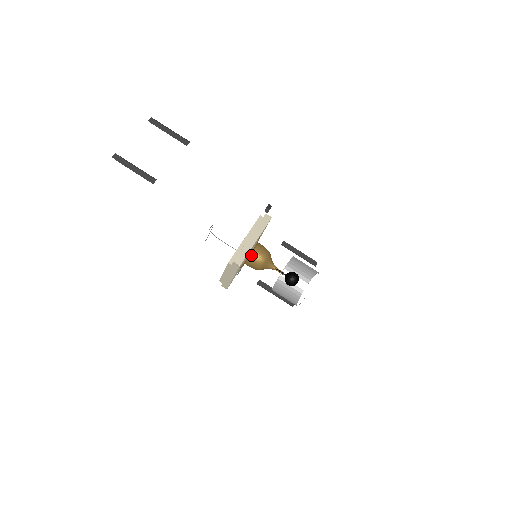
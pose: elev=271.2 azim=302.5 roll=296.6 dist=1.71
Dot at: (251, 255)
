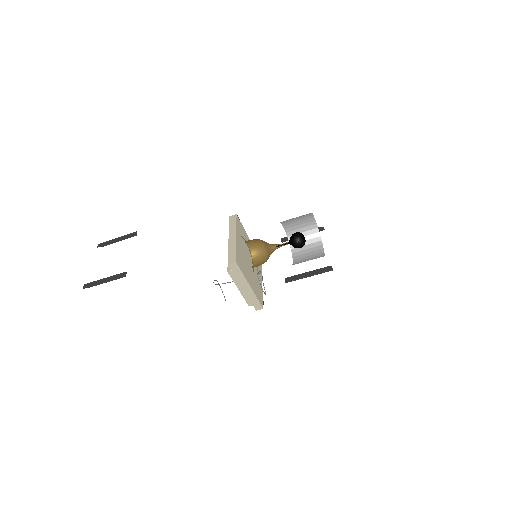
Dot at: (253, 260)
